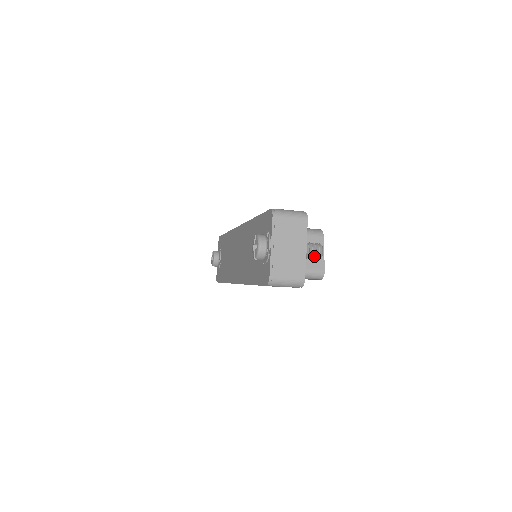
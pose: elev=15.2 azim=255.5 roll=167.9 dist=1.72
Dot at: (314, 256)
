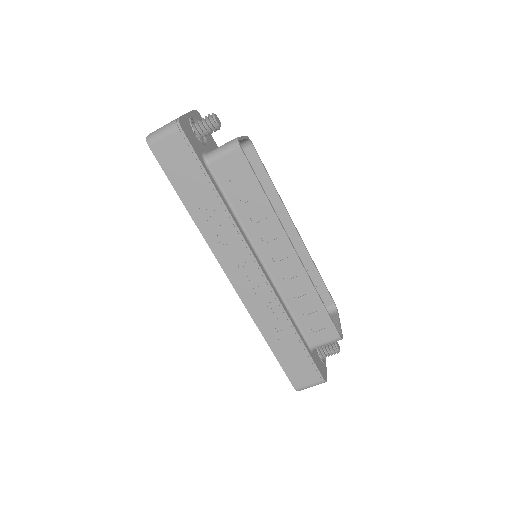
Dot at: (205, 120)
